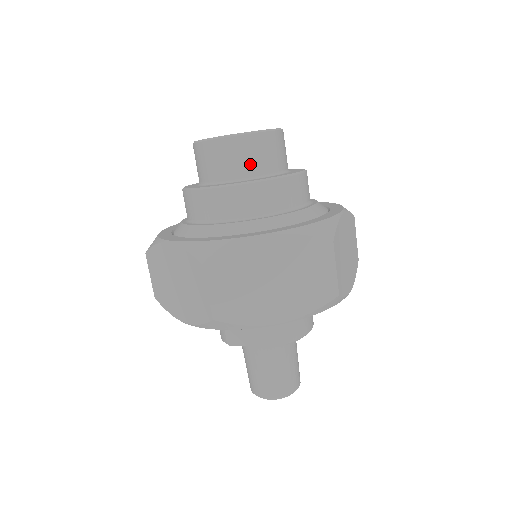
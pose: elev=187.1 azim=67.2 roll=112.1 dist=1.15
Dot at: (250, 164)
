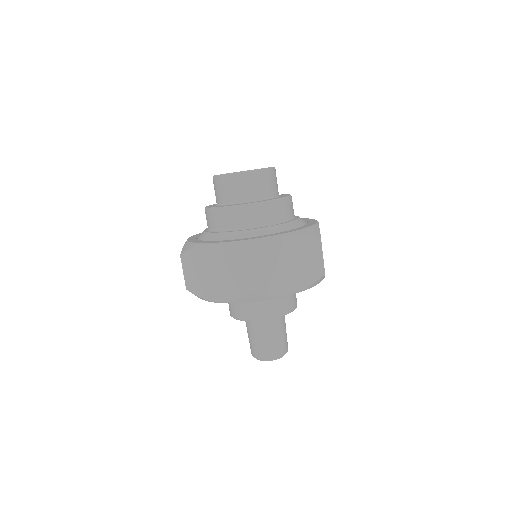
Dot at: (261, 190)
